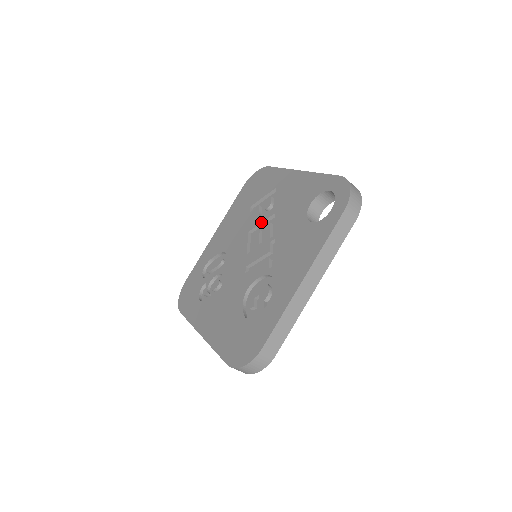
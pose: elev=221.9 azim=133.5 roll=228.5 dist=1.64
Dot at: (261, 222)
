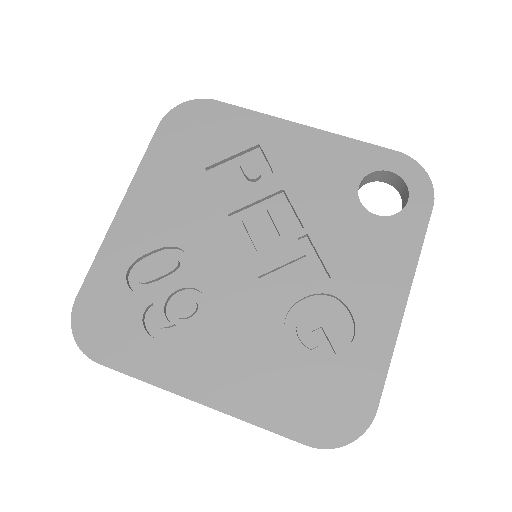
Dot at: (255, 201)
